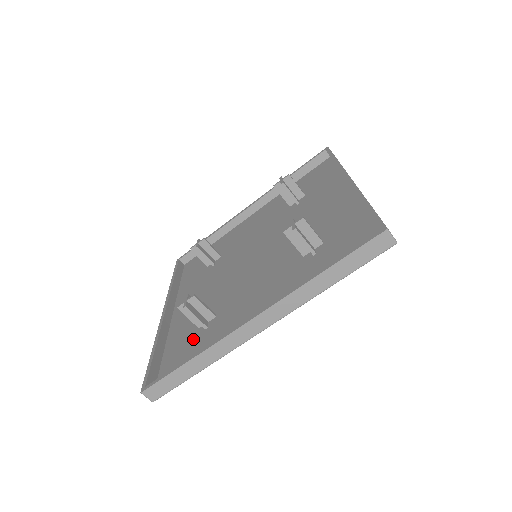
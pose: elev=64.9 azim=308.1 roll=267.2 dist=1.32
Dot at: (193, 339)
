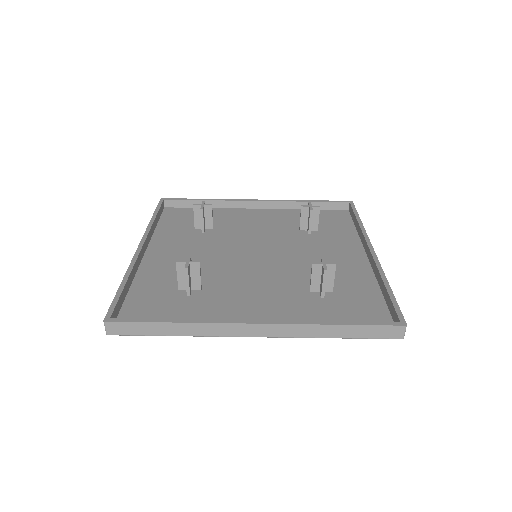
Dot at: (170, 297)
